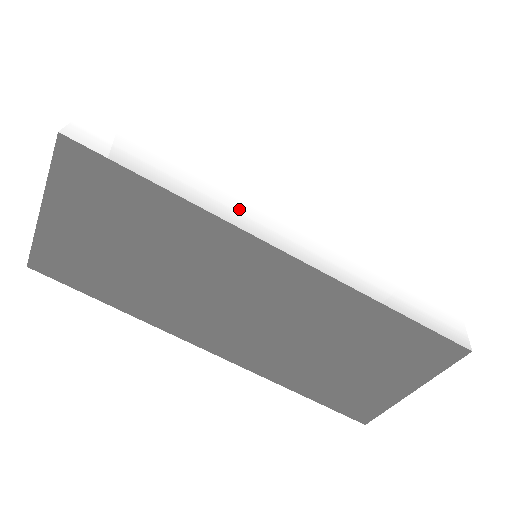
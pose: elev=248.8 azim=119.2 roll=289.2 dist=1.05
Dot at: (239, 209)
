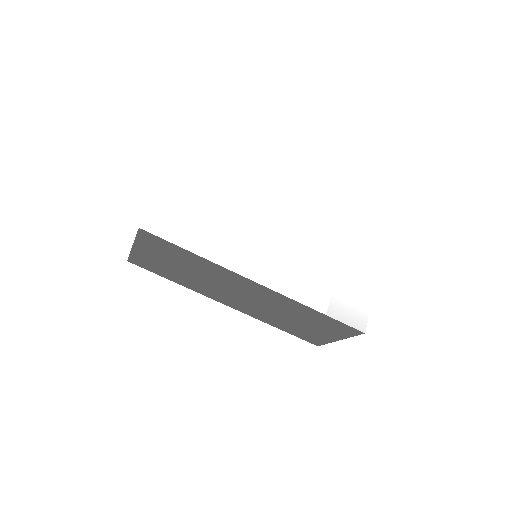
Dot at: (236, 257)
